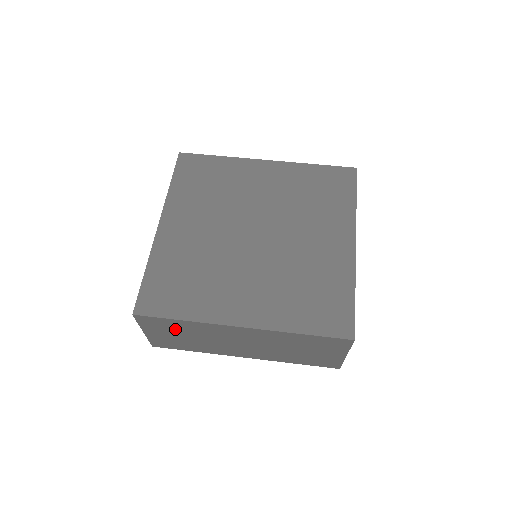
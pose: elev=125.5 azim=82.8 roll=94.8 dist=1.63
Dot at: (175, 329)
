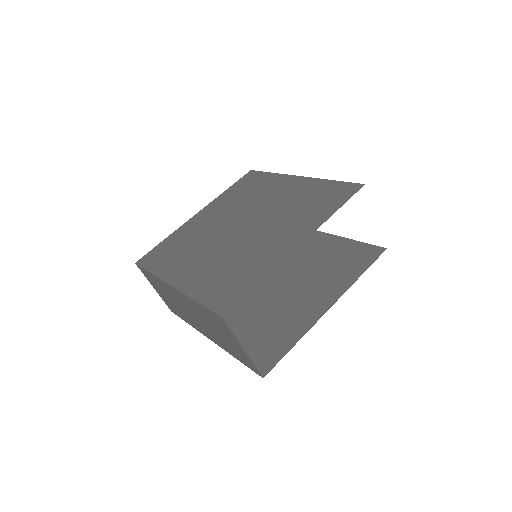
Dot at: (158, 286)
